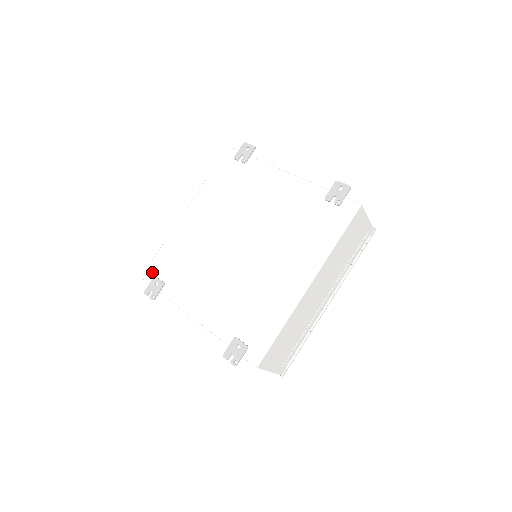
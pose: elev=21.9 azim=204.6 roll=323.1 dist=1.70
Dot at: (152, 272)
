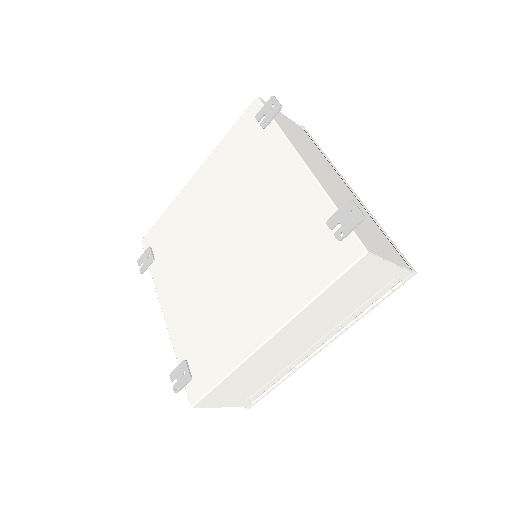
Dot at: (150, 240)
